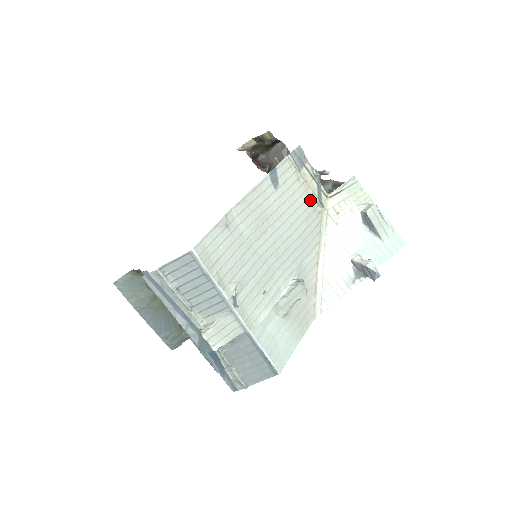
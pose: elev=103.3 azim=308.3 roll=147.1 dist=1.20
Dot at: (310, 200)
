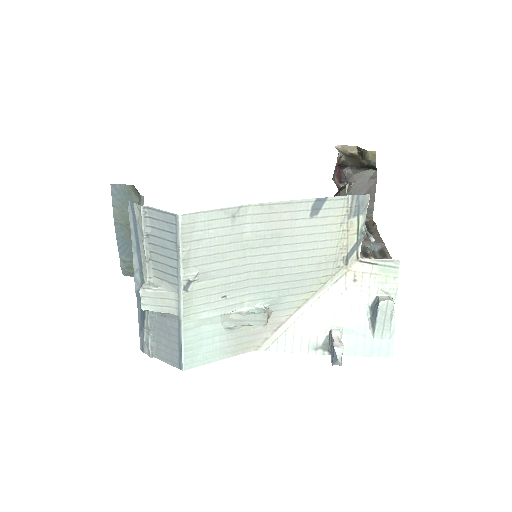
Dot at: (338, 250)
